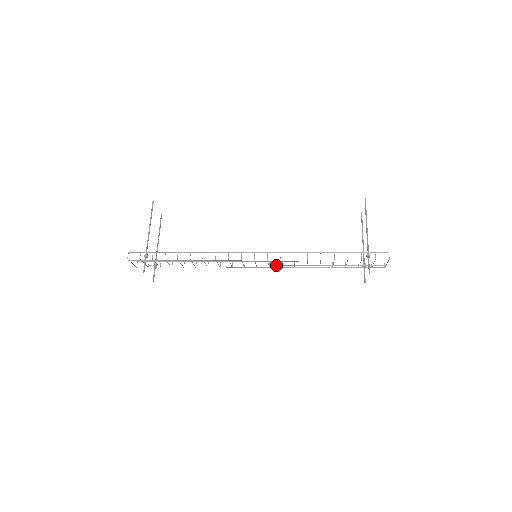
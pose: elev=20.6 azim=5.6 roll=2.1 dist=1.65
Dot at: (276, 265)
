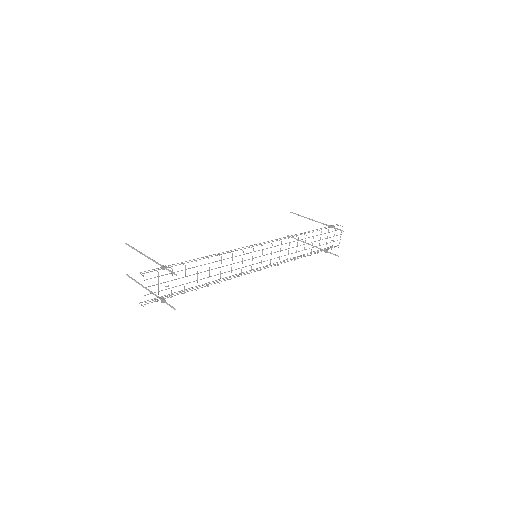
Dot at: occluded
